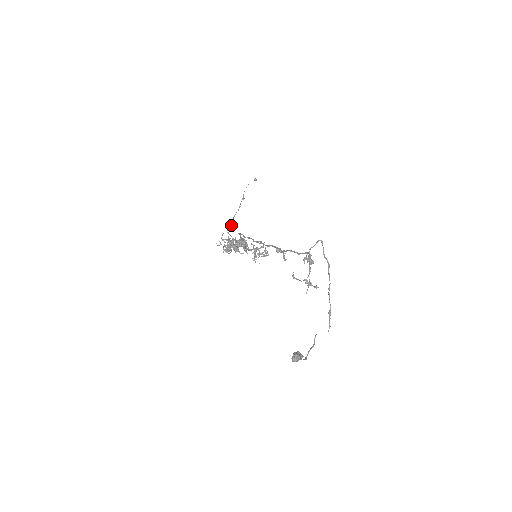
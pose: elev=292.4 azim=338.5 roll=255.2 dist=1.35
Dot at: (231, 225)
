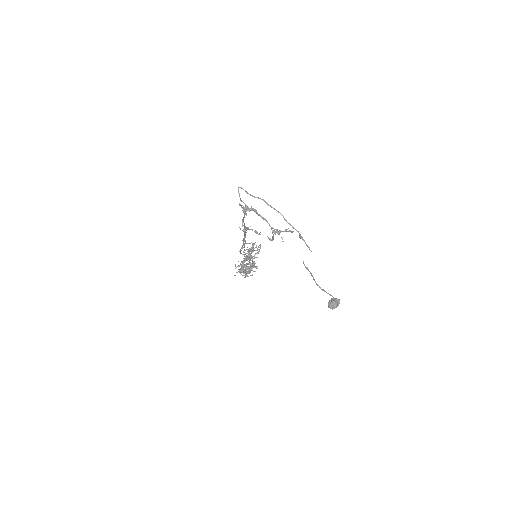
Dot at: occluded
